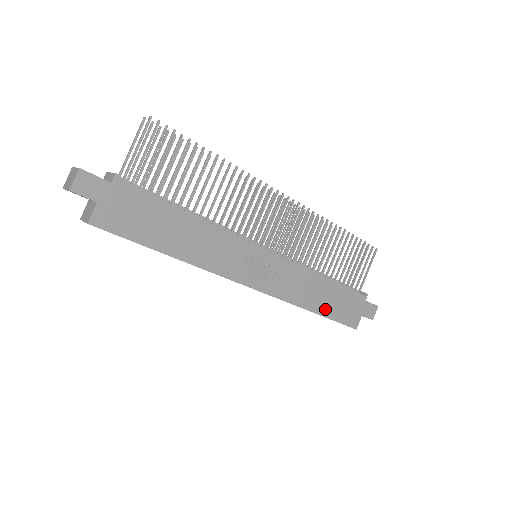
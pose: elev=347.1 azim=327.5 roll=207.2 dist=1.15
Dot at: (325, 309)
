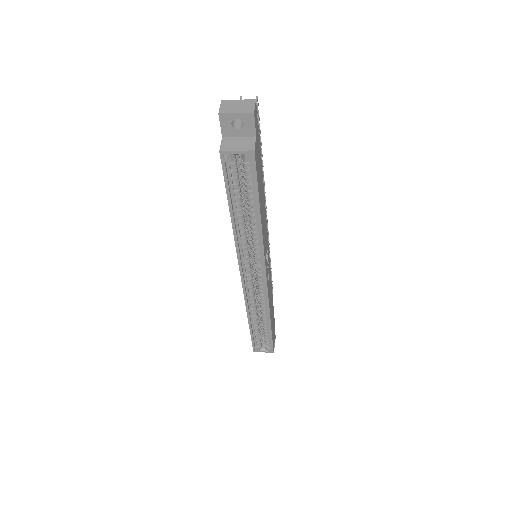
Dot at: occluded
